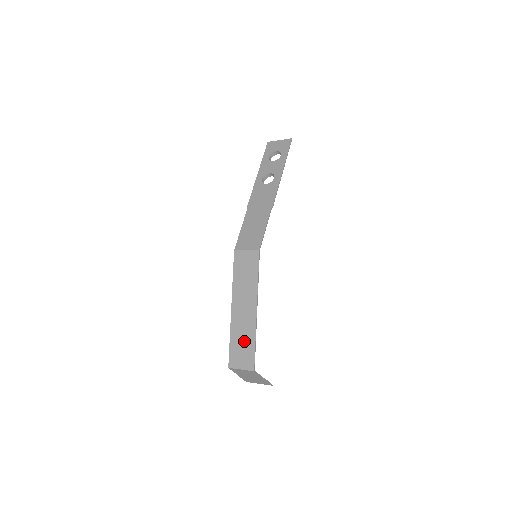
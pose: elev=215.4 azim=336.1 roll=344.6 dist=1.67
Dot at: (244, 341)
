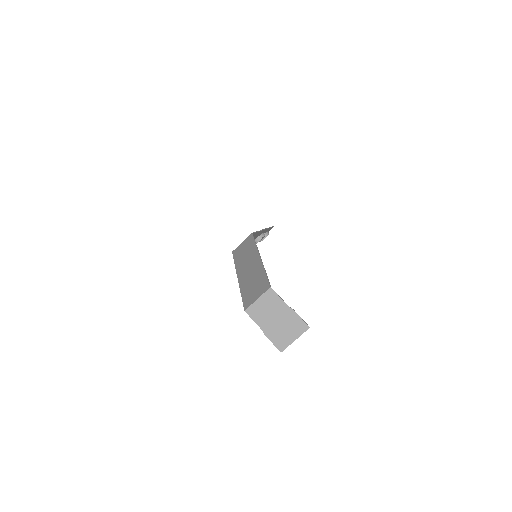
Dot at: (254, 281)
